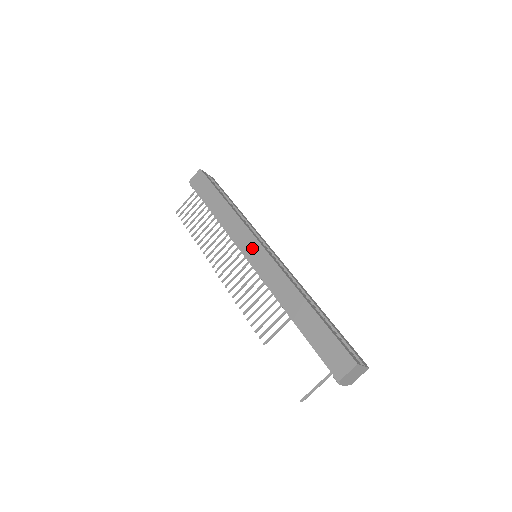
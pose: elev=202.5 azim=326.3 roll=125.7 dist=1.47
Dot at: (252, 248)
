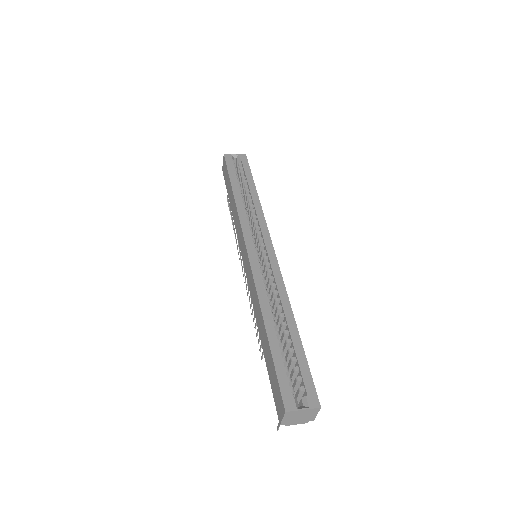
Dot at: (244, 252)
